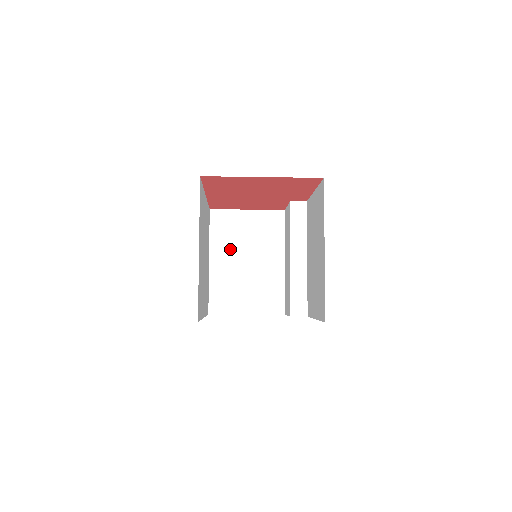
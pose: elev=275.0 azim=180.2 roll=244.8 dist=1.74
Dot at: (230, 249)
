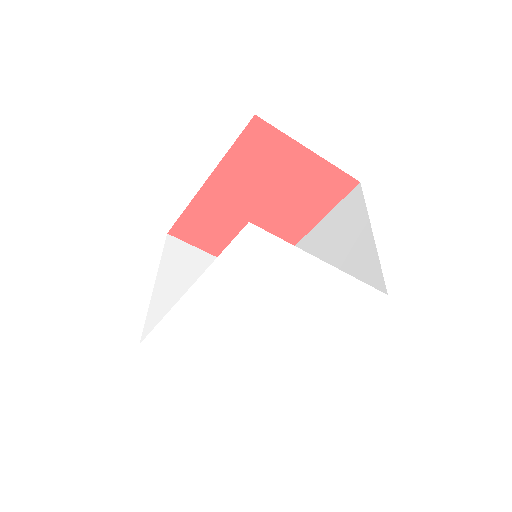
Dot at: (183, 281)
